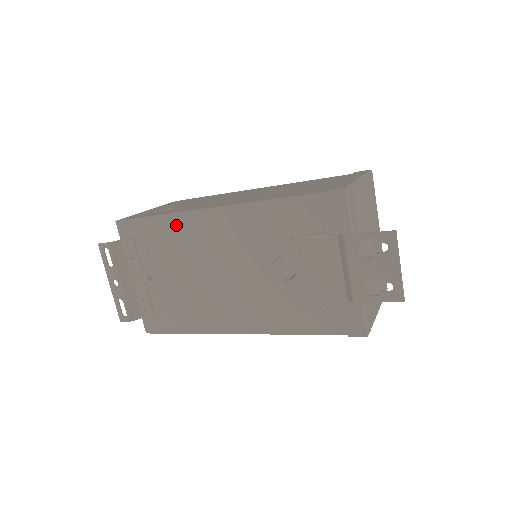
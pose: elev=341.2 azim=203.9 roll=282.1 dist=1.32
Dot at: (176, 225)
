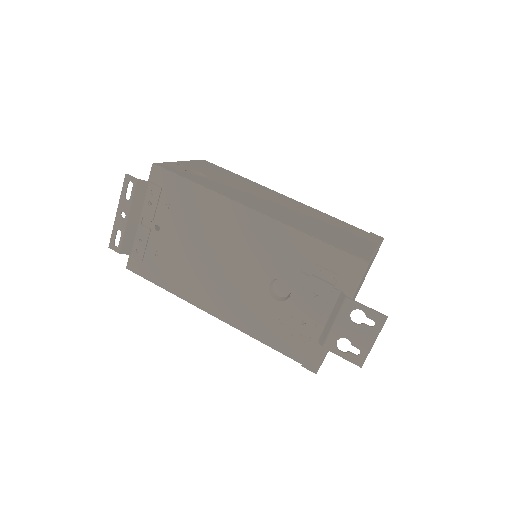
Dot at: (209, 201)
